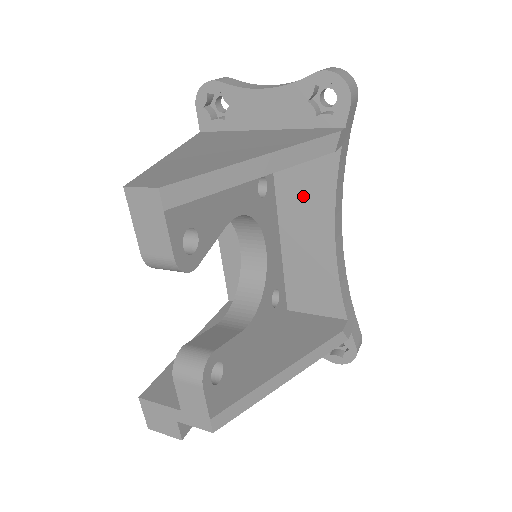
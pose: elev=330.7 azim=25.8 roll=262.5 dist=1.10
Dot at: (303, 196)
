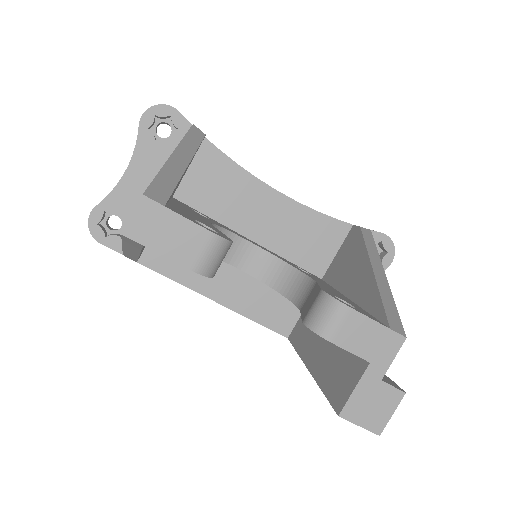
Dot at: (227, 195)
